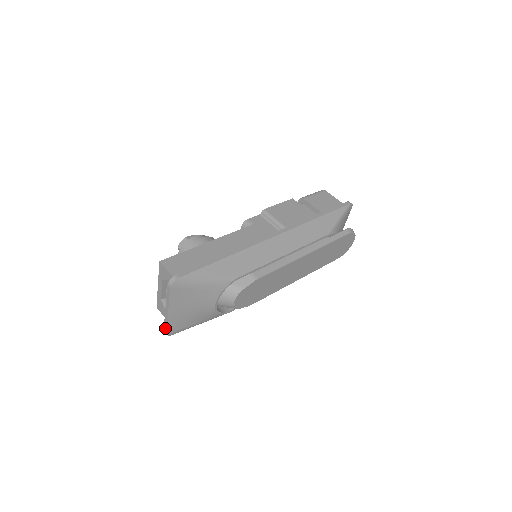
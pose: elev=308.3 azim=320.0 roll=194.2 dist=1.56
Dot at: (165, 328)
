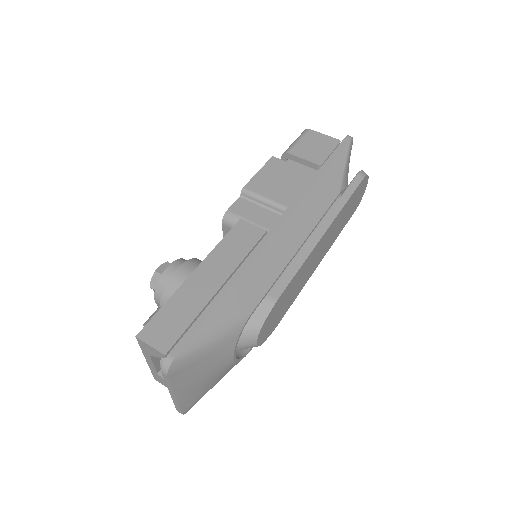
Dot at: (178, 410)
